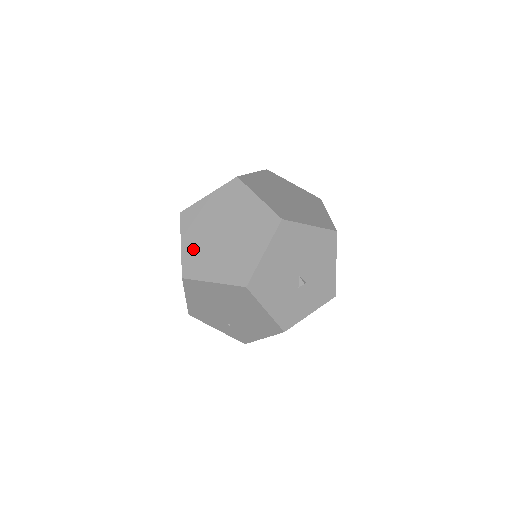
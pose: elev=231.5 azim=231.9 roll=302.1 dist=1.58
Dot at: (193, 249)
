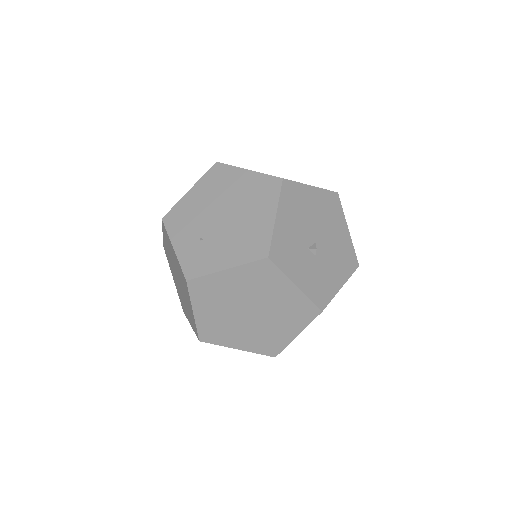
Dot at: occluded
